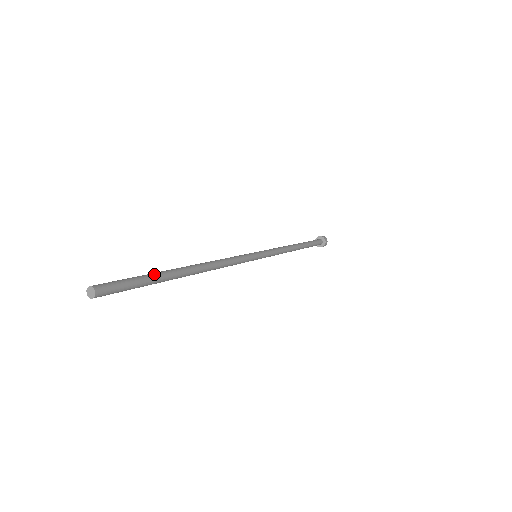
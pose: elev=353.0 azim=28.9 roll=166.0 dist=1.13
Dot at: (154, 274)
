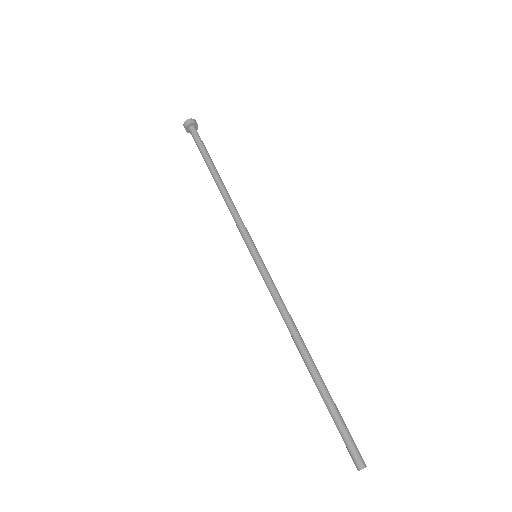
Dot at: (329, 404)
